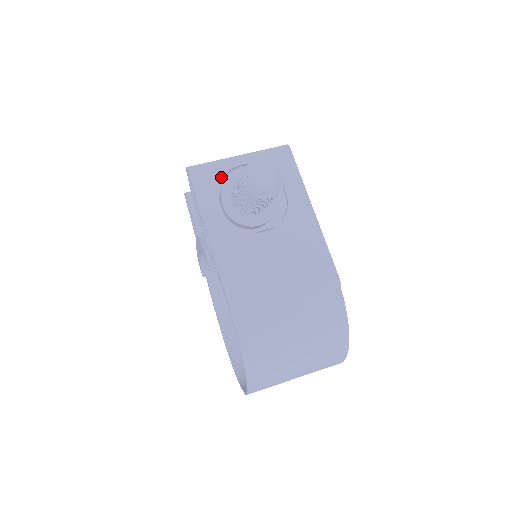
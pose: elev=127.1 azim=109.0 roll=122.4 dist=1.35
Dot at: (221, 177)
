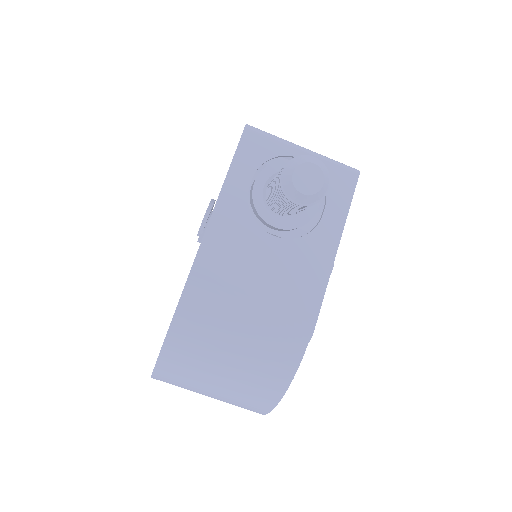
Dot at: (272, 156)
